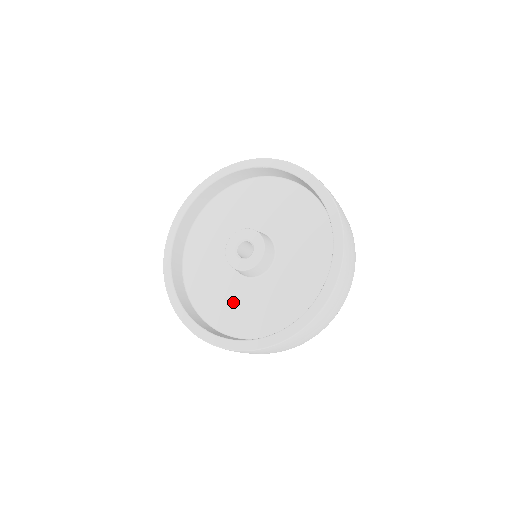
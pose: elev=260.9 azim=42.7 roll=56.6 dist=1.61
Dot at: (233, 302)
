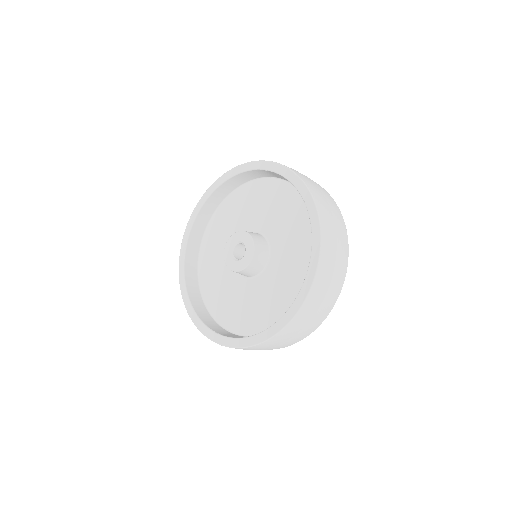
Dot at: (229, 296)
